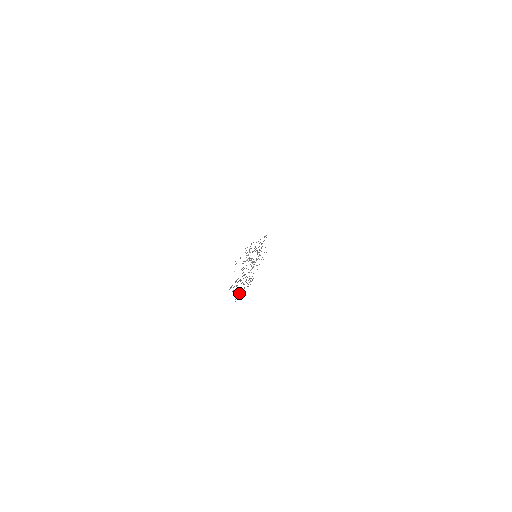
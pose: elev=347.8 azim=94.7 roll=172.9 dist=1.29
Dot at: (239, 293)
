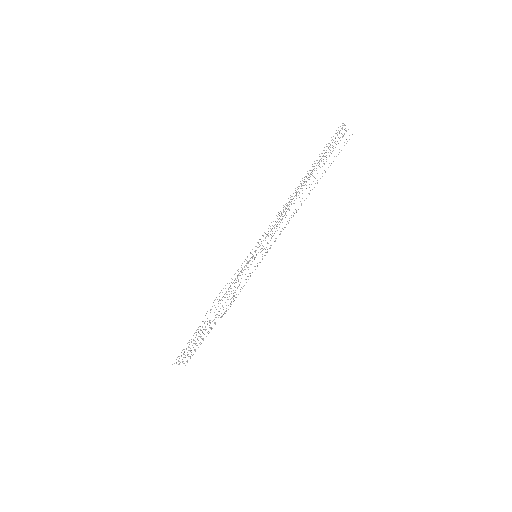
Dot at: occluded
